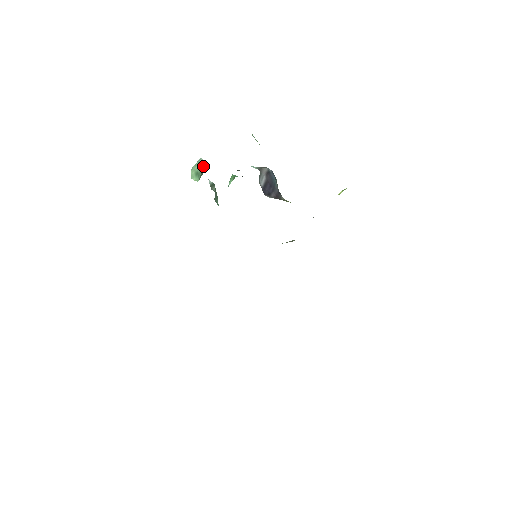
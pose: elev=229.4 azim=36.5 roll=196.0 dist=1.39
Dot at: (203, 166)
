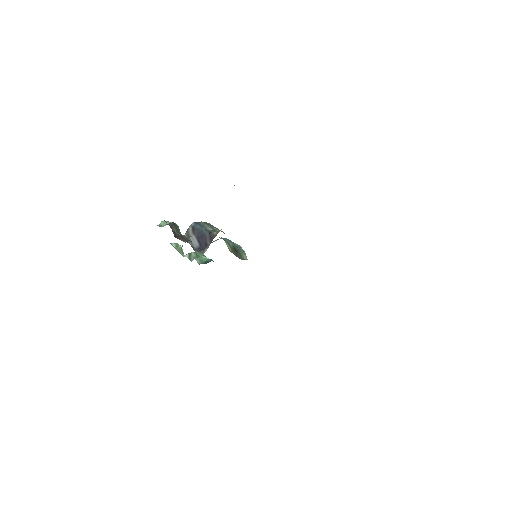
Dot at: (176, 246)
